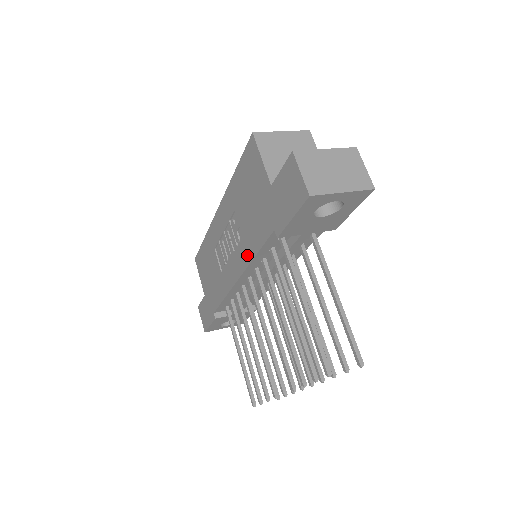
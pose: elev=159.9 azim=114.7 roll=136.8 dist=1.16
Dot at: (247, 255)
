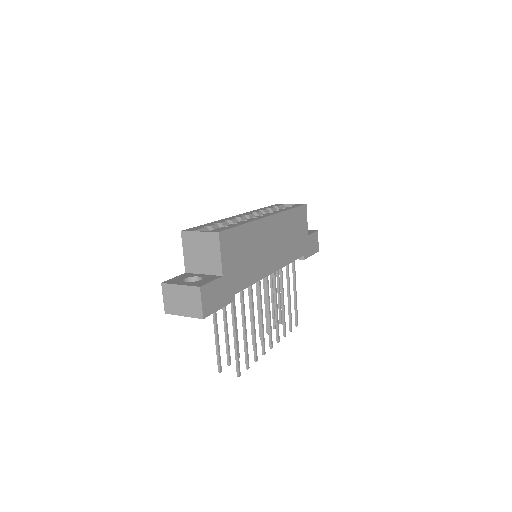
Dot at: occluded
